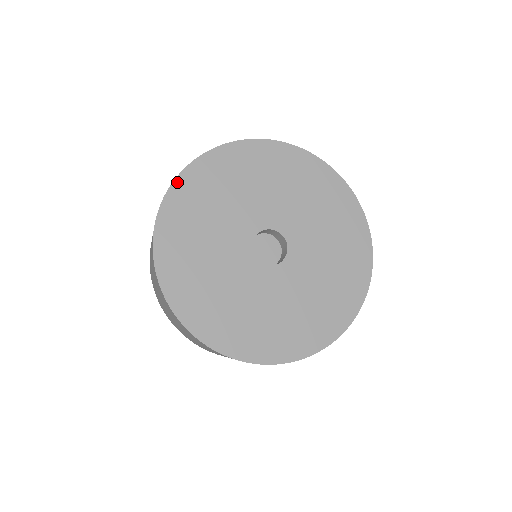
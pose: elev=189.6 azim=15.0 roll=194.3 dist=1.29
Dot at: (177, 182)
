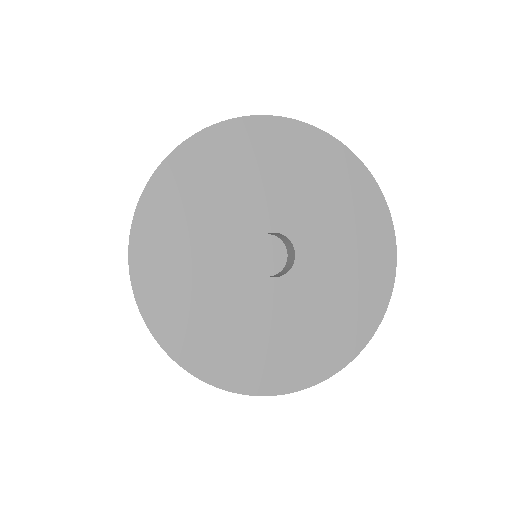
Dot at: (146, 195)
